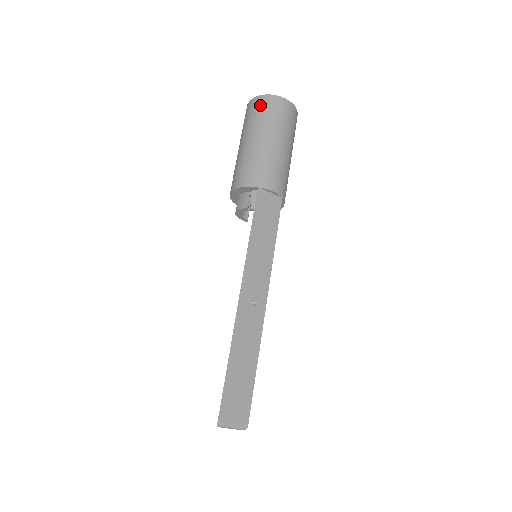
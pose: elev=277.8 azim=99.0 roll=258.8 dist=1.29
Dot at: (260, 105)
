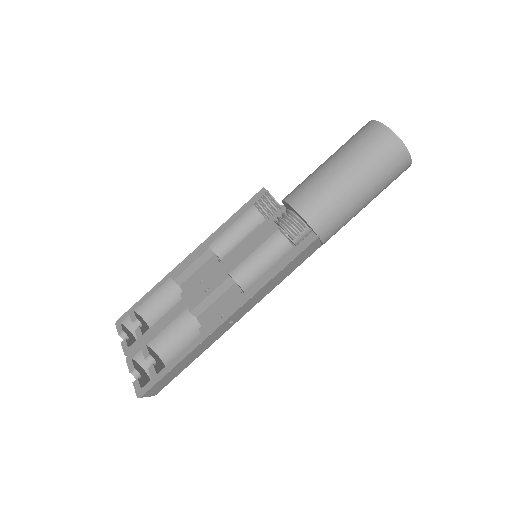
Dot at: (392, 153)
